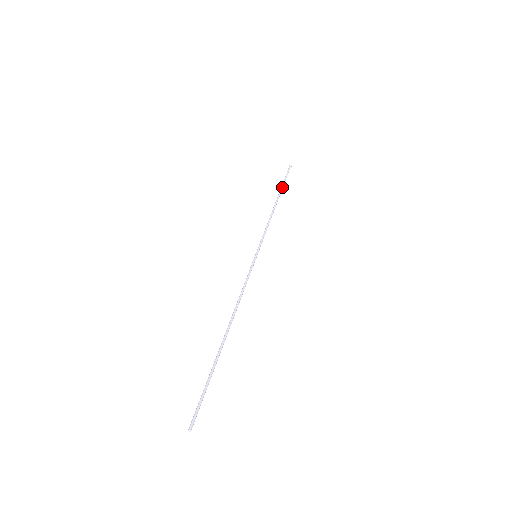
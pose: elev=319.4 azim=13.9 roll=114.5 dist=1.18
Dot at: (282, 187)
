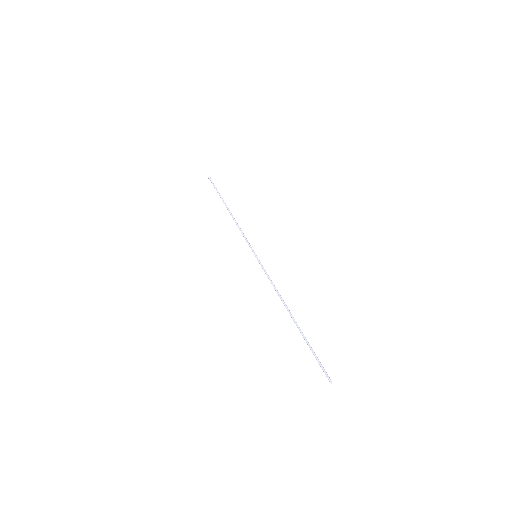
Dot at: occluded
